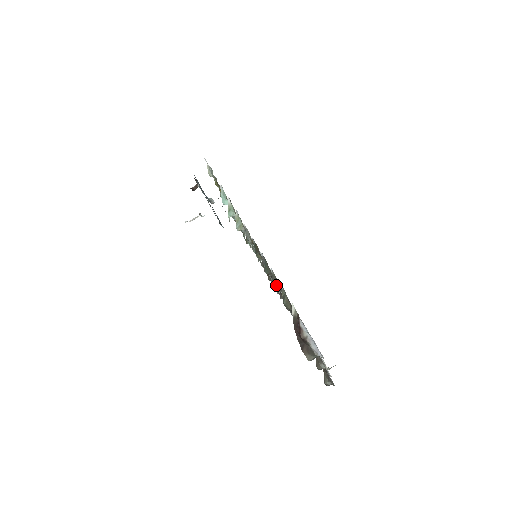
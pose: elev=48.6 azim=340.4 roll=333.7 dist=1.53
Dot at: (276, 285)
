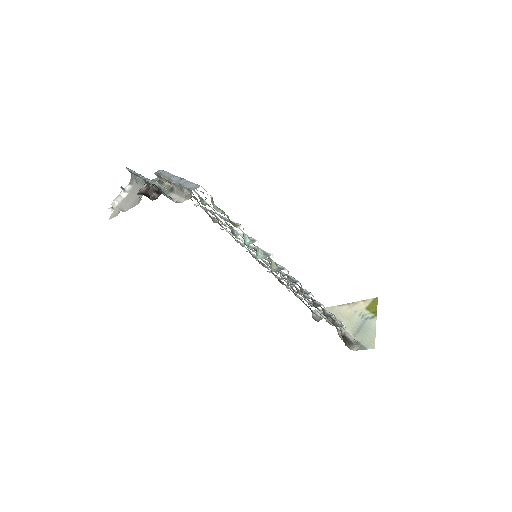
Dot at: (323, 311)
